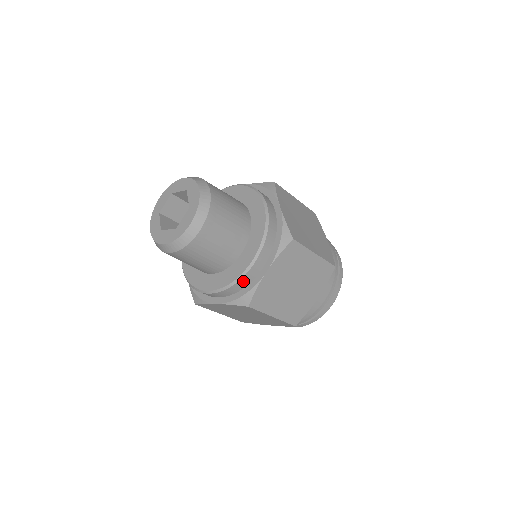
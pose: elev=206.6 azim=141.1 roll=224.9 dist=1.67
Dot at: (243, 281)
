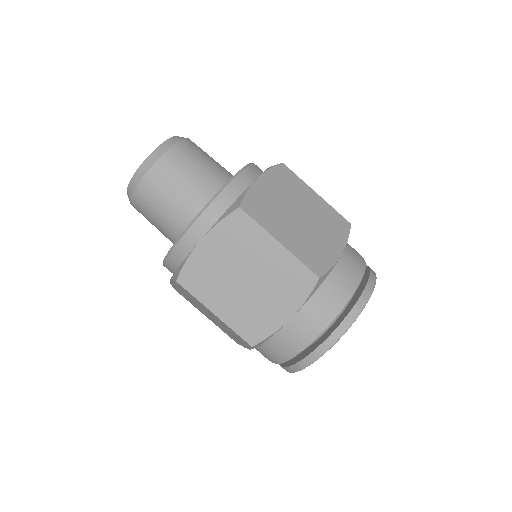
Dot at: (230, 191)
